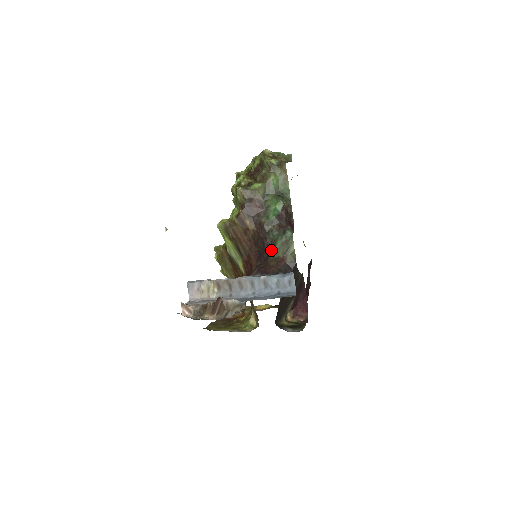
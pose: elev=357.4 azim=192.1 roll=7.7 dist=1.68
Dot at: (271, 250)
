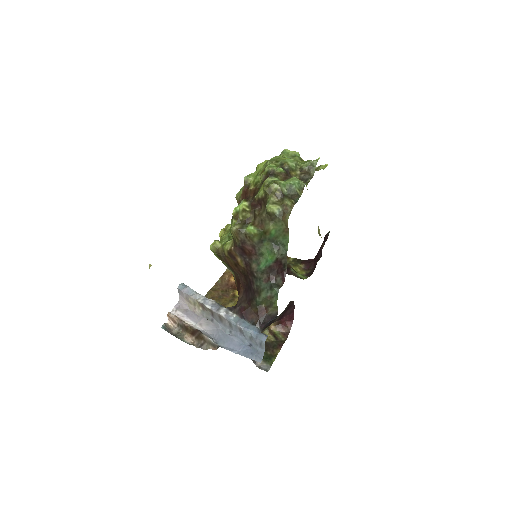
Dot at: (255, 298)
